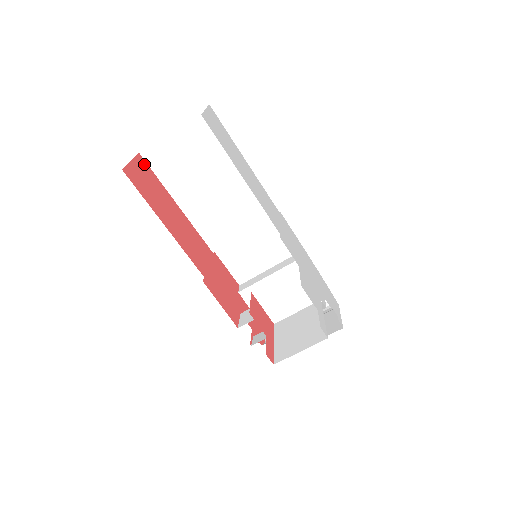
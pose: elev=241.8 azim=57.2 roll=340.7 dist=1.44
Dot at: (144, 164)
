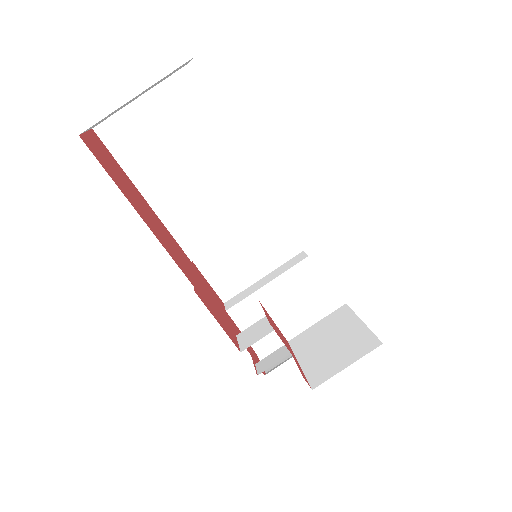
Dot at: (100, 142)
